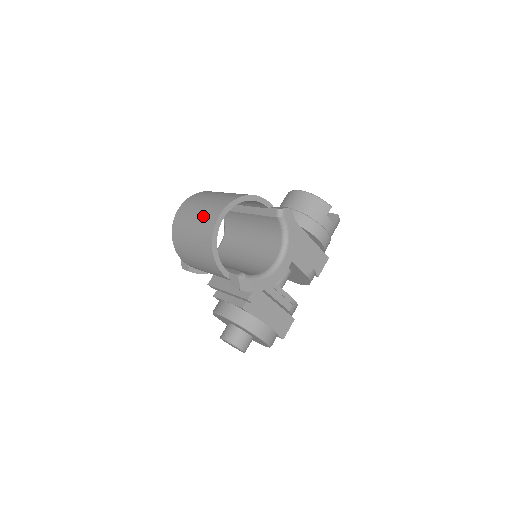
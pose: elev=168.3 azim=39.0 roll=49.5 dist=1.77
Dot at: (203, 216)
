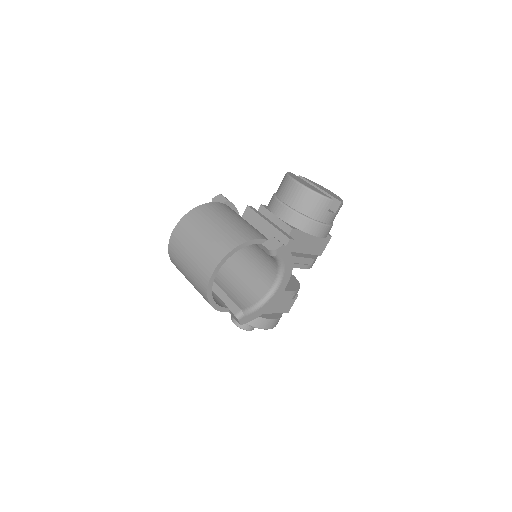
Dot at: (195, 266)
